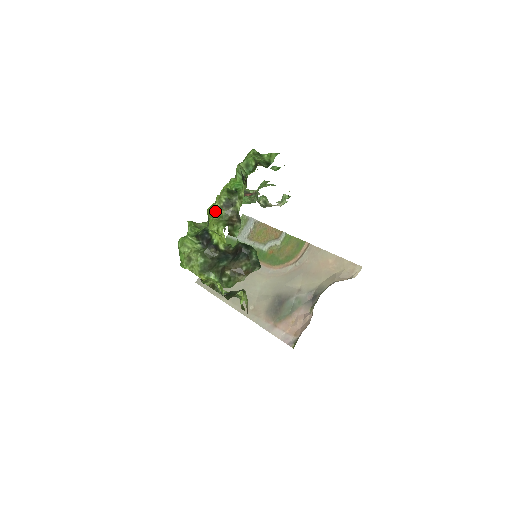
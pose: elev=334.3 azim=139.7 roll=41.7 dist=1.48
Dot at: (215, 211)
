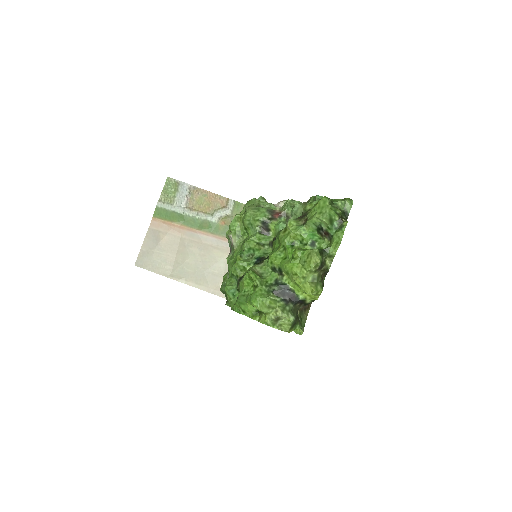
Dot at: (307, 274)
